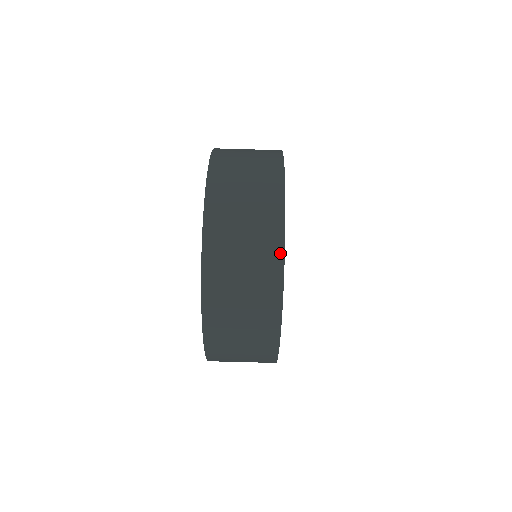
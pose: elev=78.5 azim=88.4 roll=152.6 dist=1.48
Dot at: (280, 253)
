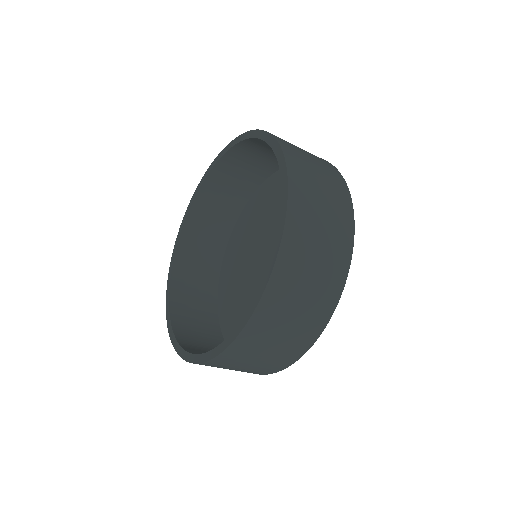
Dot at: (315, 337)
